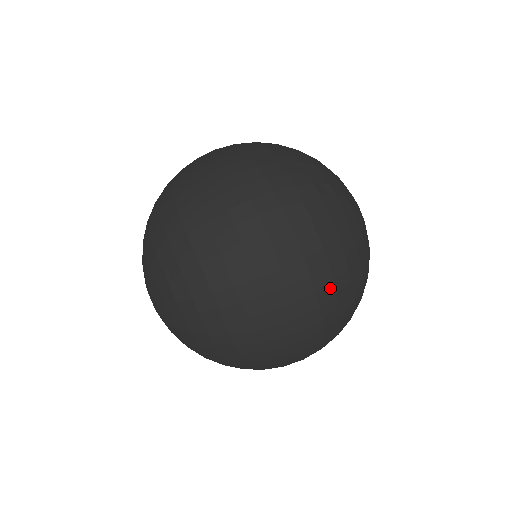
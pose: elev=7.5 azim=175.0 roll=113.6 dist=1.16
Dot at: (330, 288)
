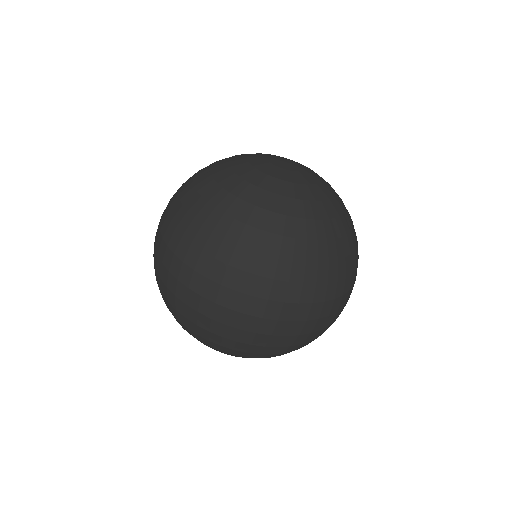
Dot at: occluded
